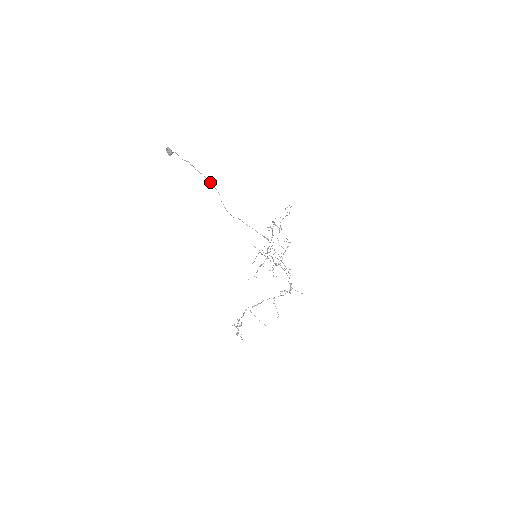
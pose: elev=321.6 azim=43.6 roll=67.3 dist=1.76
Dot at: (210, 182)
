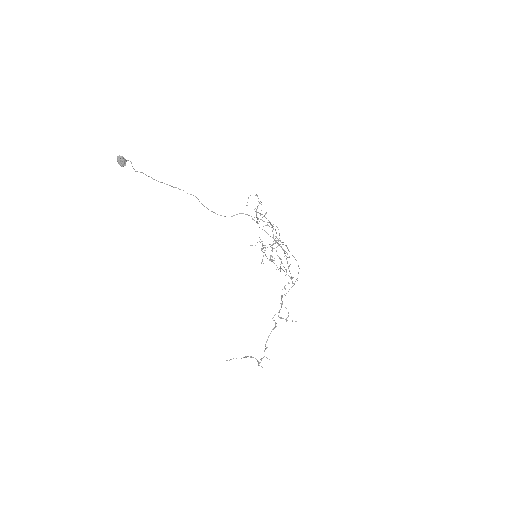
Dot at: (179, 189)
